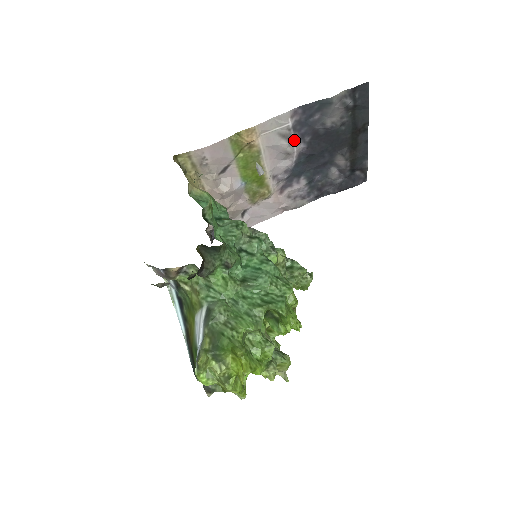
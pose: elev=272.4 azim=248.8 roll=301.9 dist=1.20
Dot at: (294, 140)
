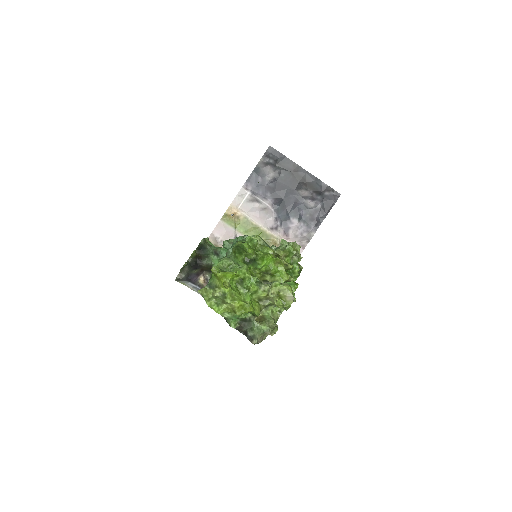
Dot at: (261, 200)
